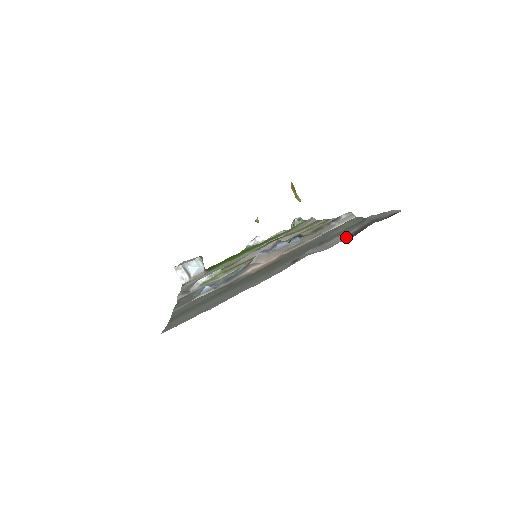
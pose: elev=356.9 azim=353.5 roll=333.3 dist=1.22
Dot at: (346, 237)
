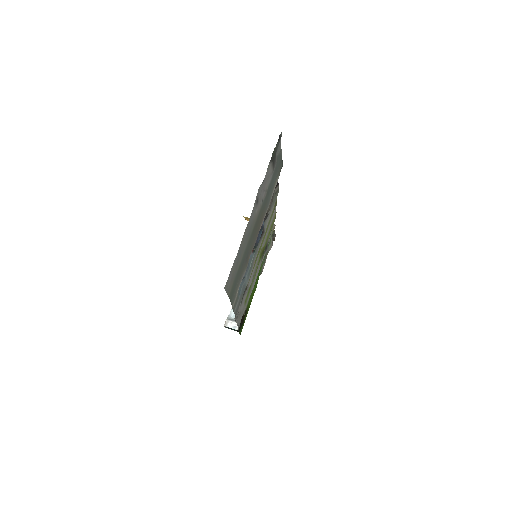
Dot at: (272, 171)
